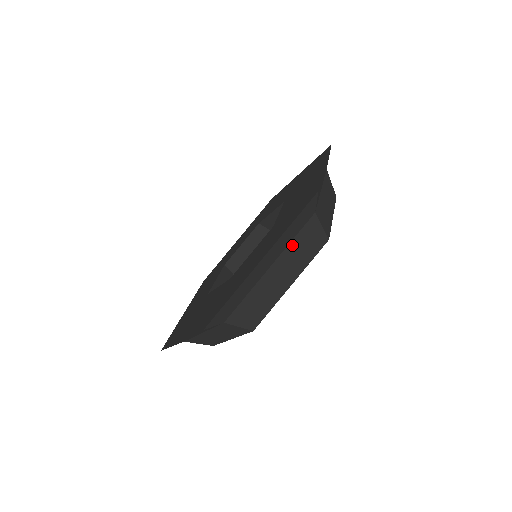
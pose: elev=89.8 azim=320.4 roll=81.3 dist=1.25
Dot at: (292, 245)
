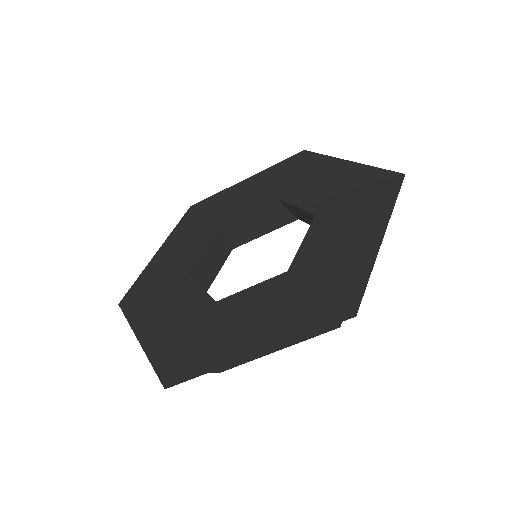
Dot at: occluded
